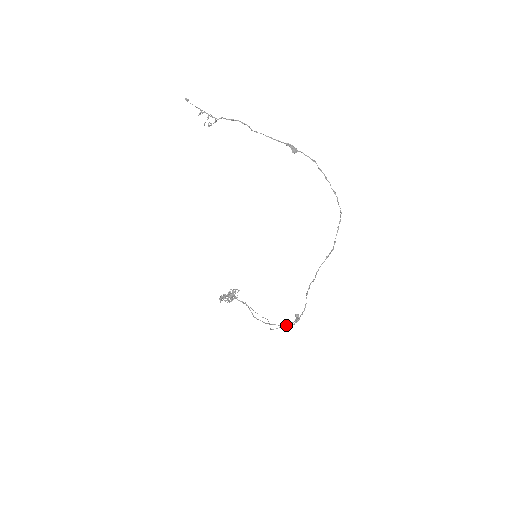
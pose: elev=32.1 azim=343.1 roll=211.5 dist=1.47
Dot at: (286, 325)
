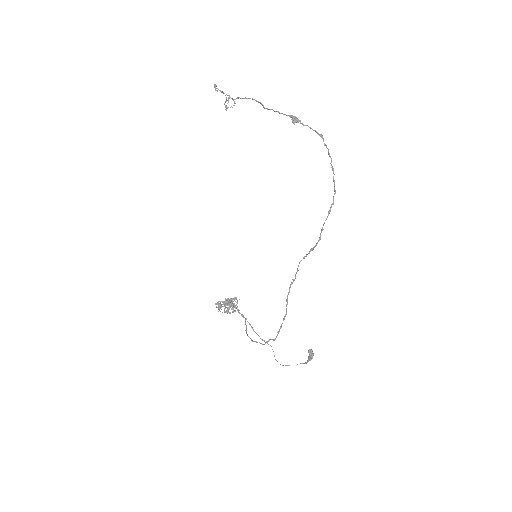
Dot at: (300, 363)
